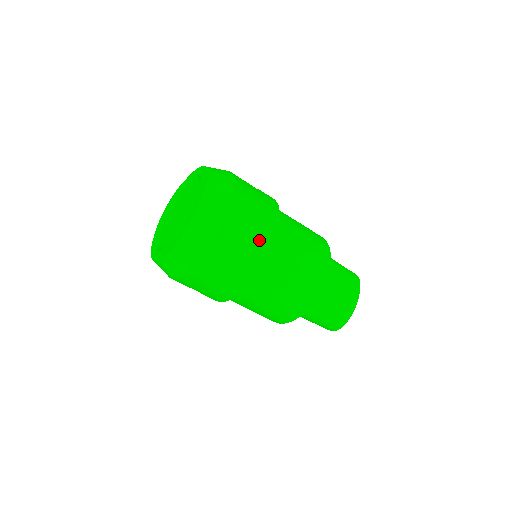
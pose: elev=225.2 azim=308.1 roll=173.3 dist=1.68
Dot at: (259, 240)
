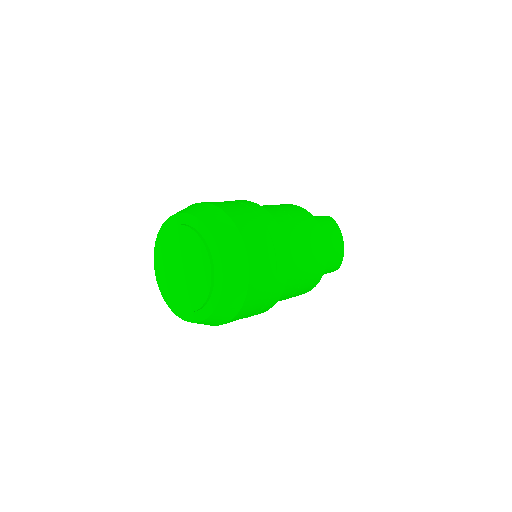
Dot at: (277, 256)
